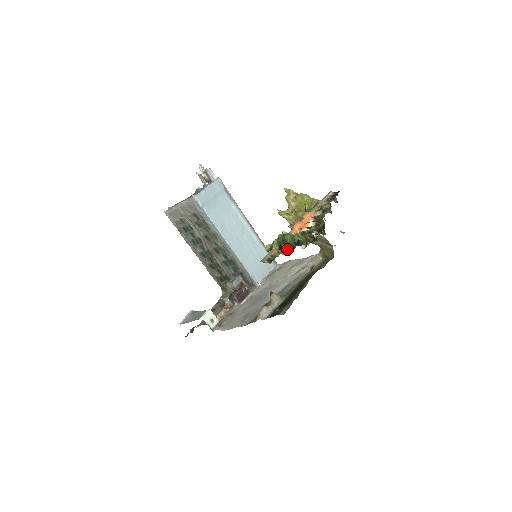
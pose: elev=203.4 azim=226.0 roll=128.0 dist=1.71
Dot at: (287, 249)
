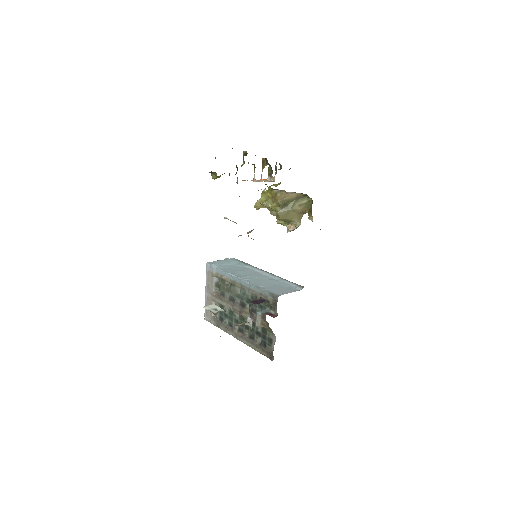
Dot at: occluded
